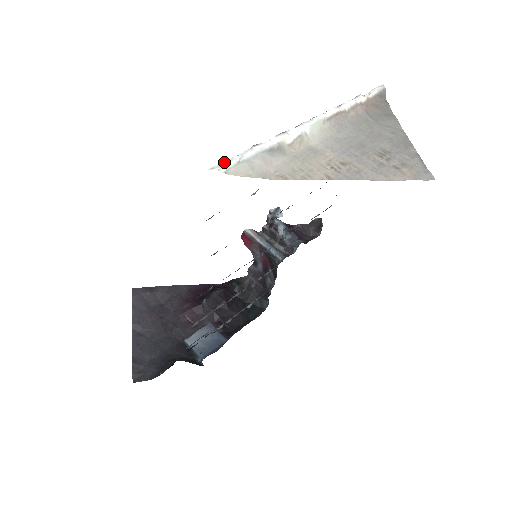
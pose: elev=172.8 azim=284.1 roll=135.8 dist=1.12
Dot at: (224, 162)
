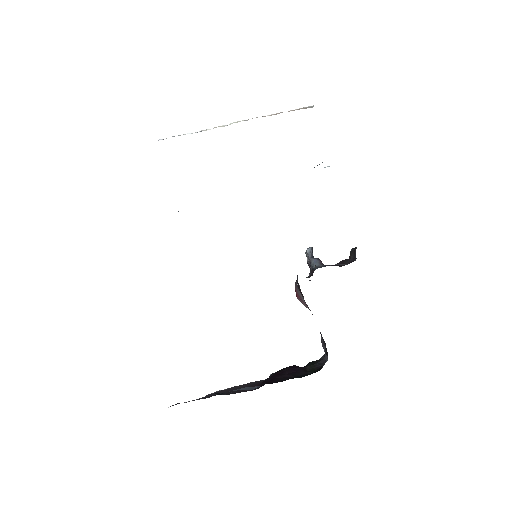
Dot at: occluded
